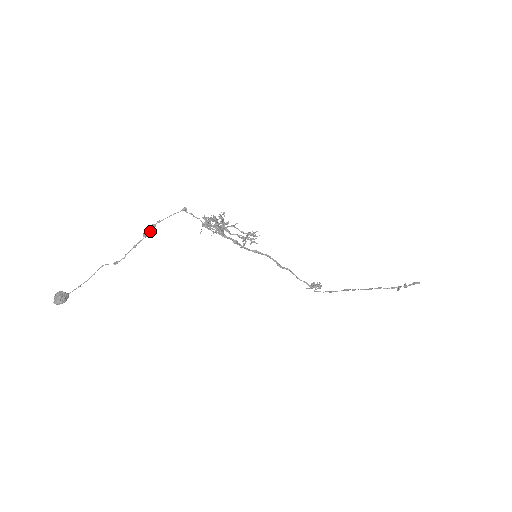
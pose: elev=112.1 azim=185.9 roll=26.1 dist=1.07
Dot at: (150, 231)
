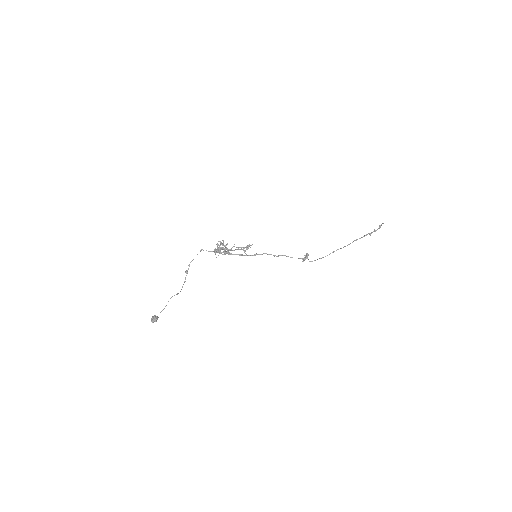
Dot at: (188, 269)
